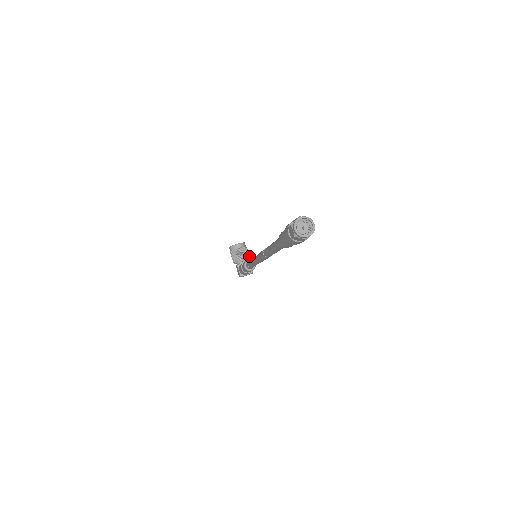
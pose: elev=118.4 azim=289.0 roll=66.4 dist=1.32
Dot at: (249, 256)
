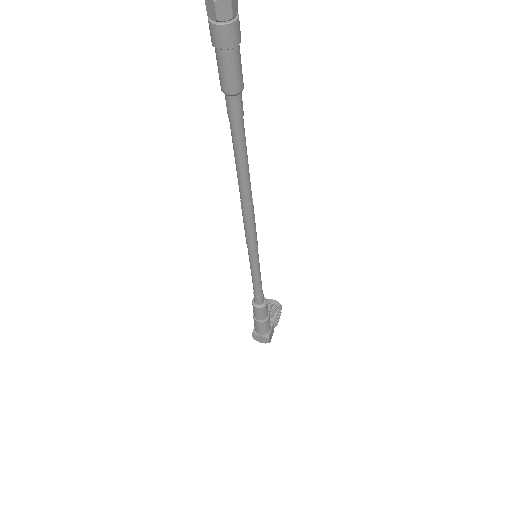
Dot at: (277, 320)
